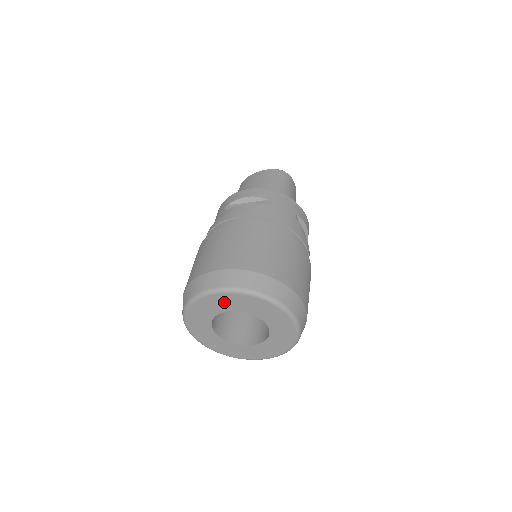
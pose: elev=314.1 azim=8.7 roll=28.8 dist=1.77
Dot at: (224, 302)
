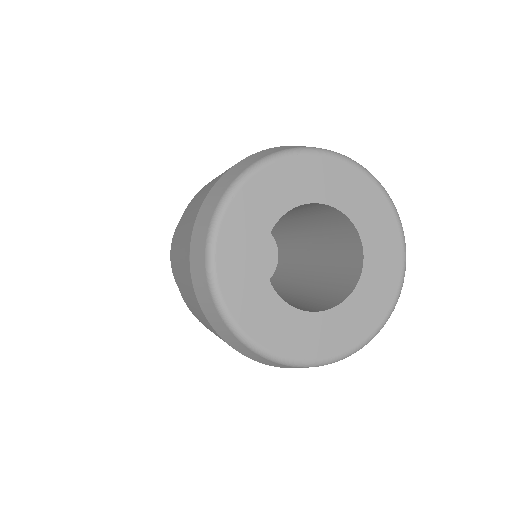
Dot at: (244, 230)
